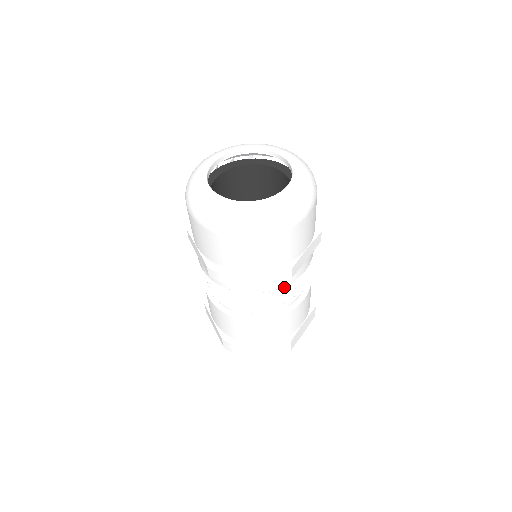
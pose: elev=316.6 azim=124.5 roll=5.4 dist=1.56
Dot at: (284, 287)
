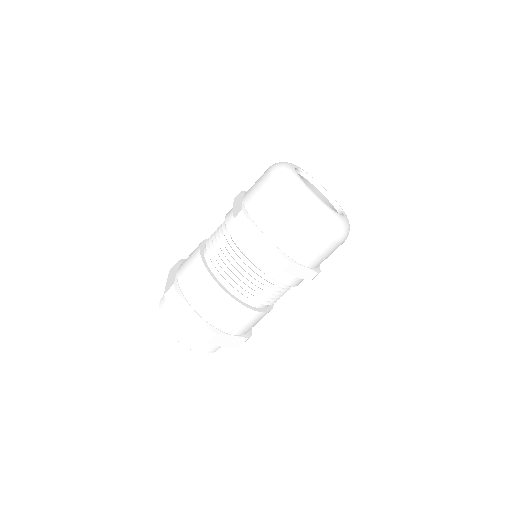
Dot at: (265, 279)
